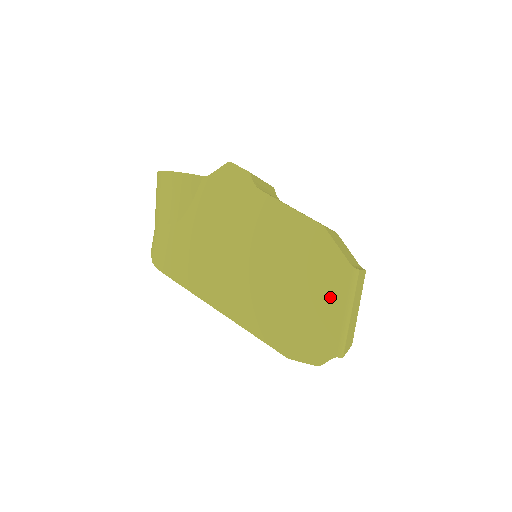
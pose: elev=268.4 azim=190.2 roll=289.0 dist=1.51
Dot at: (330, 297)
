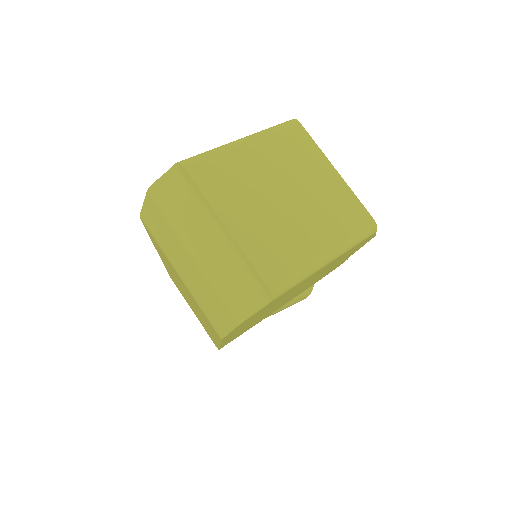
Dot at: occluded
